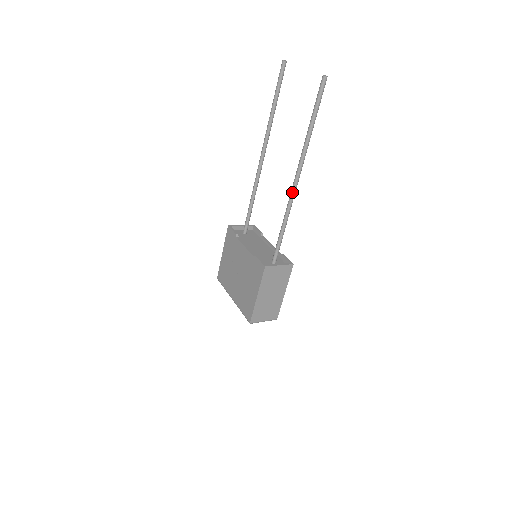
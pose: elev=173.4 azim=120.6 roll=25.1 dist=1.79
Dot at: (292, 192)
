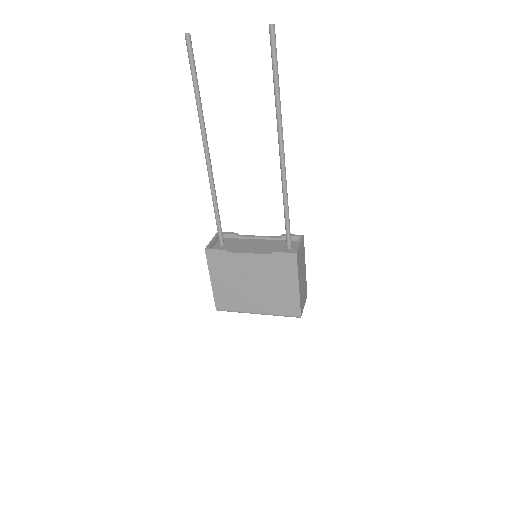
Dot at: (283, 165)
